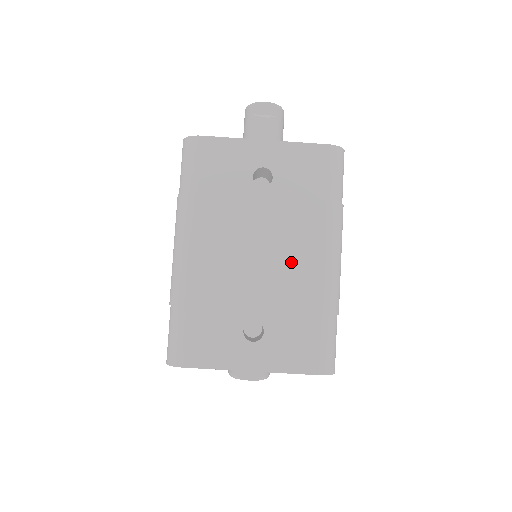
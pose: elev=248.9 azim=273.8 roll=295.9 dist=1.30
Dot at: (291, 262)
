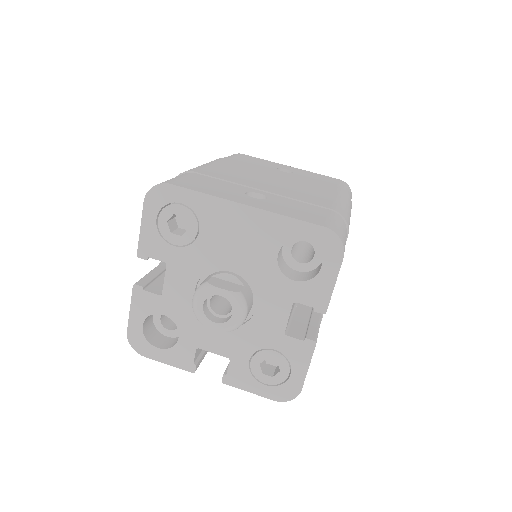
Dot at: (303, 189)
